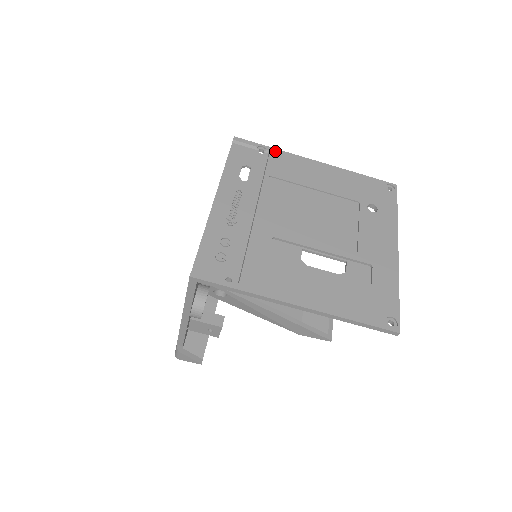
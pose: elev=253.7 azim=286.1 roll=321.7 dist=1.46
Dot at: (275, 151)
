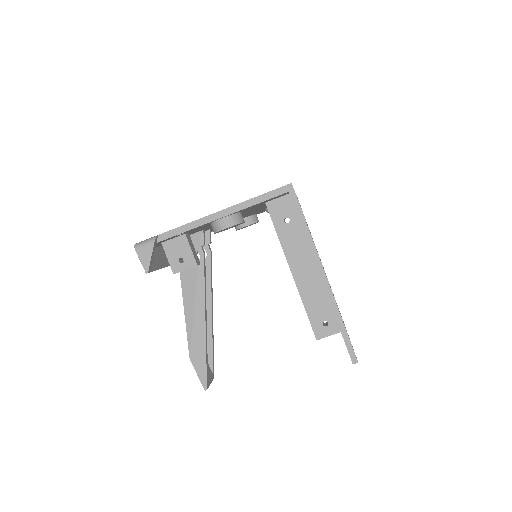
Dot at: occluded
